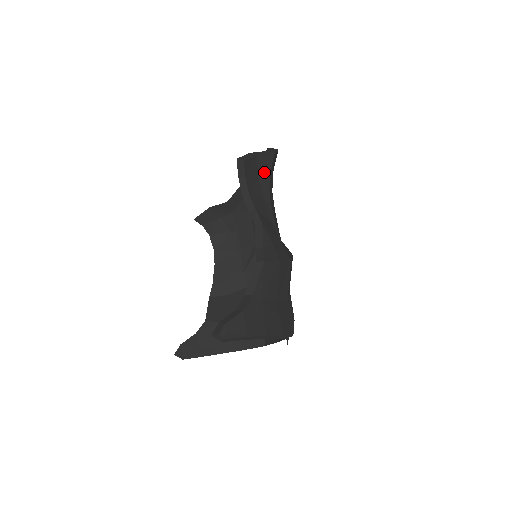
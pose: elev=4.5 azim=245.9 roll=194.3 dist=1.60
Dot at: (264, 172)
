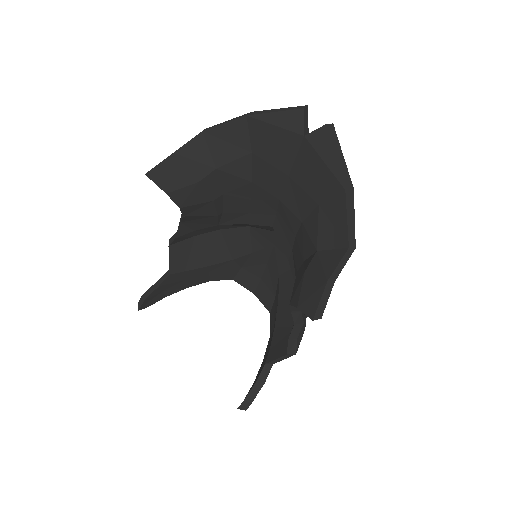
Dot at: occluded
